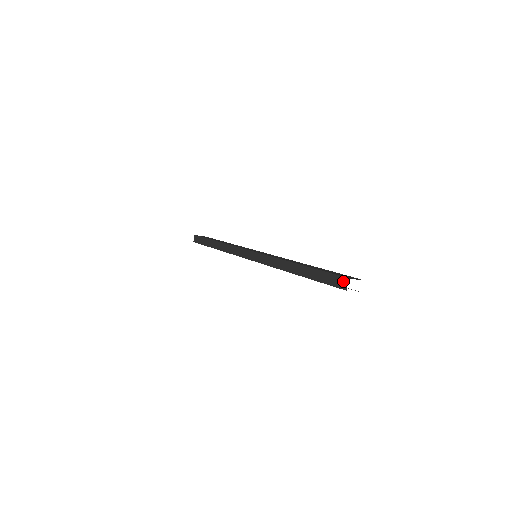
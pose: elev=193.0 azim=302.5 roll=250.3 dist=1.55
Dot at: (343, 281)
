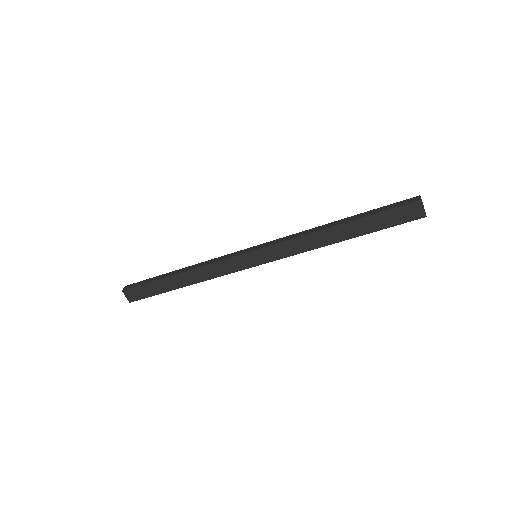
Dot at: (414, 198)
